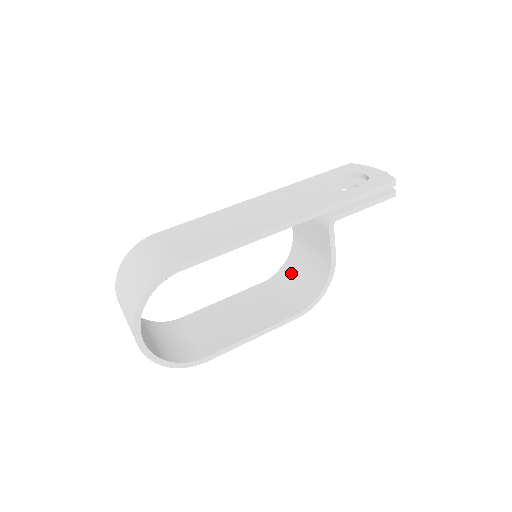
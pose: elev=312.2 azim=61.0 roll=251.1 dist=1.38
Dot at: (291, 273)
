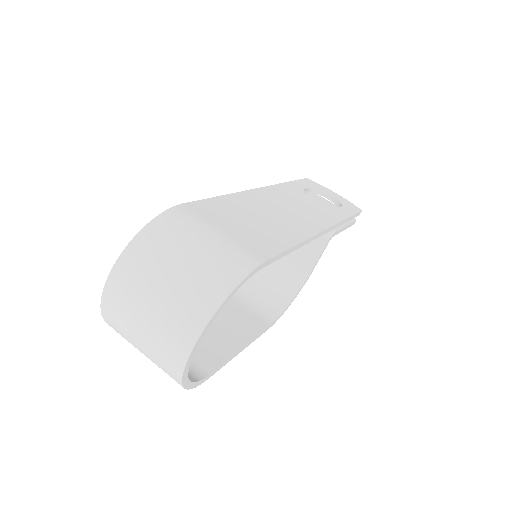
Dot at: occluded
